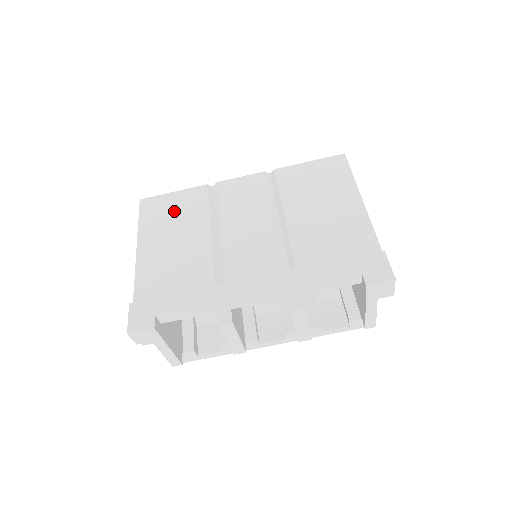
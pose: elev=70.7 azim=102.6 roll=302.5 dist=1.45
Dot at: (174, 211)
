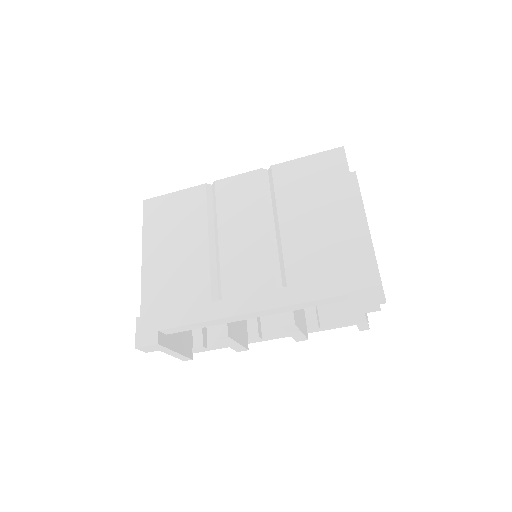
Dot at: (175, 215)
